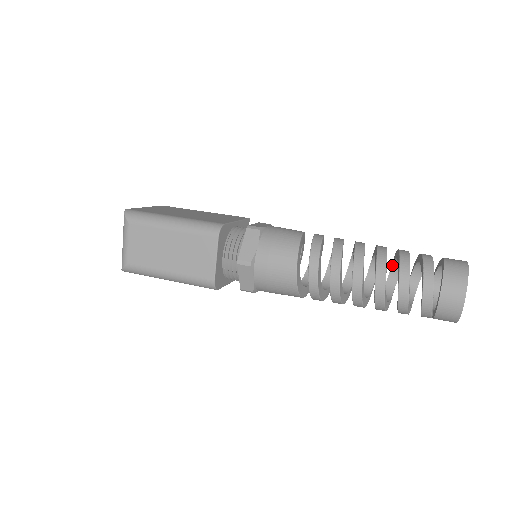
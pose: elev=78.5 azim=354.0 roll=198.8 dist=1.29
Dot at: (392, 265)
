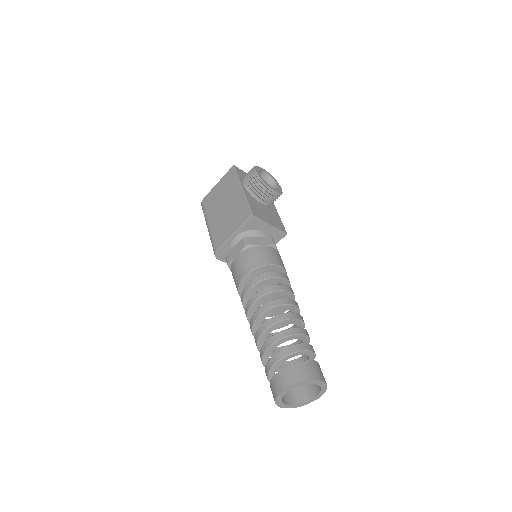
Dot at: occluded
